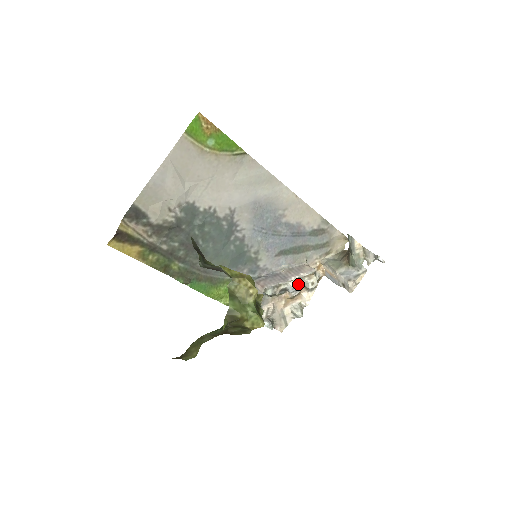
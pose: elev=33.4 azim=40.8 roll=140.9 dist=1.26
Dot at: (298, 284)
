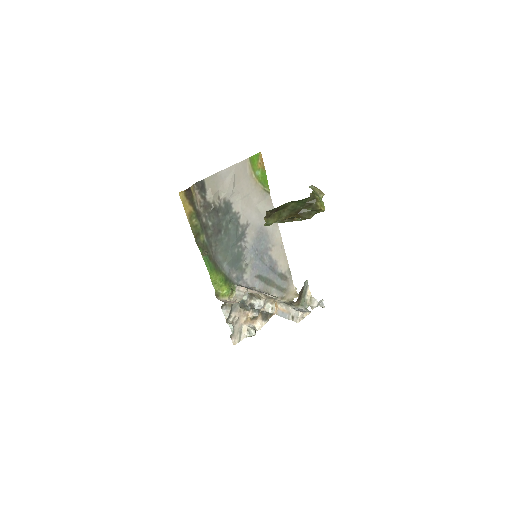
Dot at: (263, 304)
